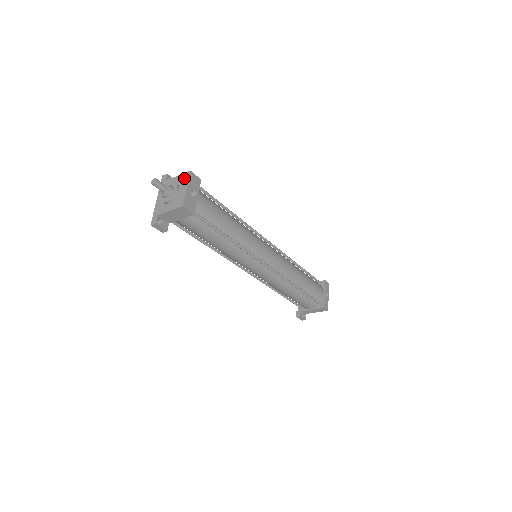
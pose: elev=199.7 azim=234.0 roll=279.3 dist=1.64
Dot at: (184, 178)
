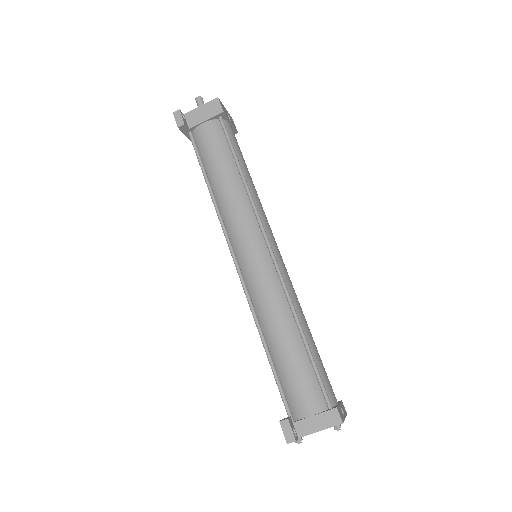
Dot at: occluded
